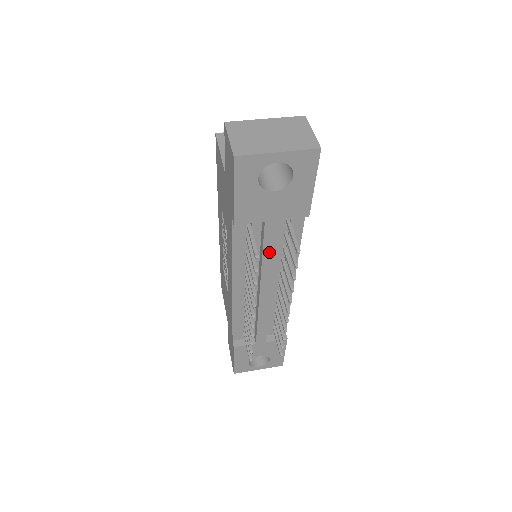
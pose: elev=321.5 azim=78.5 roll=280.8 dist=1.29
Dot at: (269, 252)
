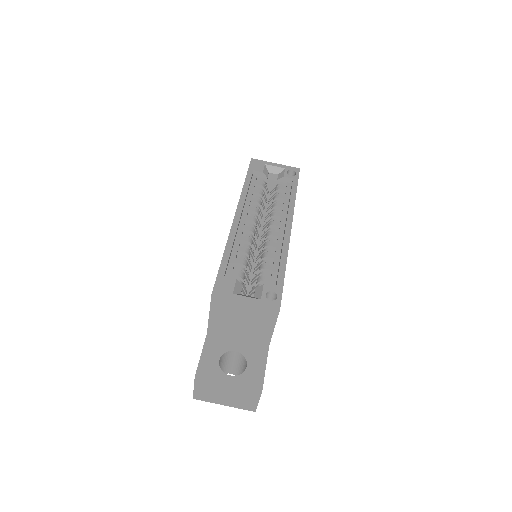
Dot at: occluded
